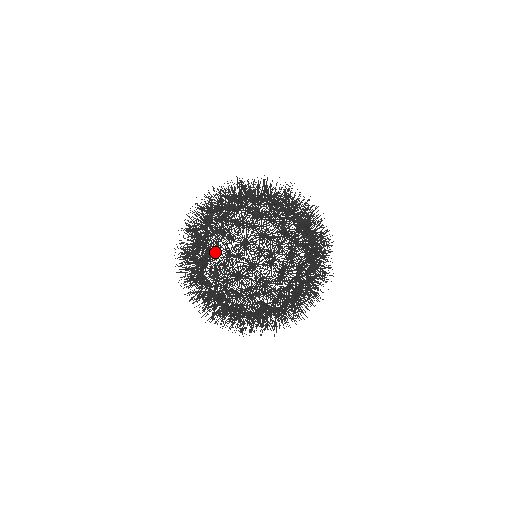
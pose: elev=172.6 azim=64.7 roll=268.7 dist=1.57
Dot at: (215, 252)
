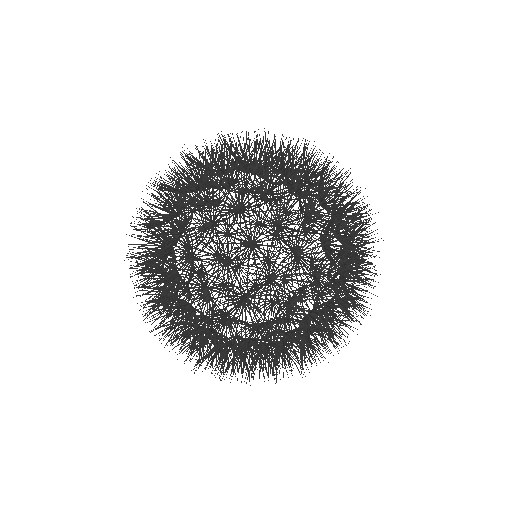
Dot at: occluded
